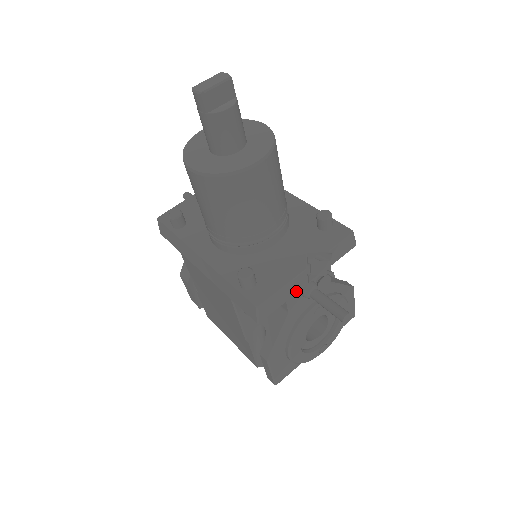
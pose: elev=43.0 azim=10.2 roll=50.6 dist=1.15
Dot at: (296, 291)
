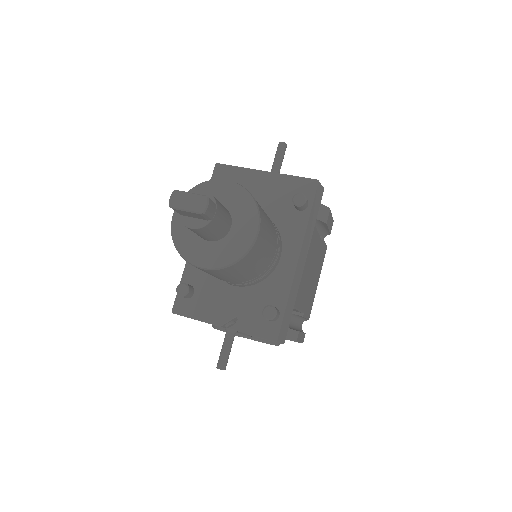
Dot at: occluded
